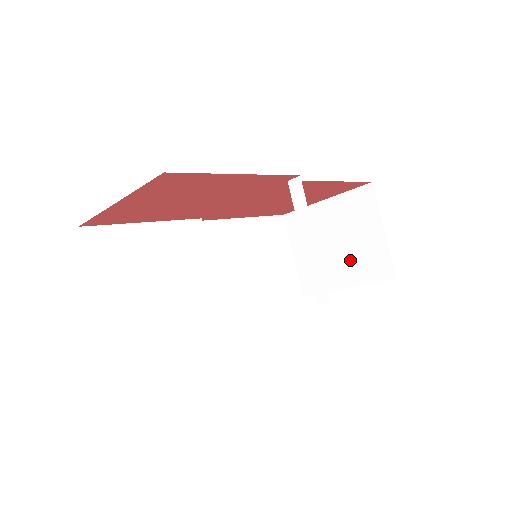
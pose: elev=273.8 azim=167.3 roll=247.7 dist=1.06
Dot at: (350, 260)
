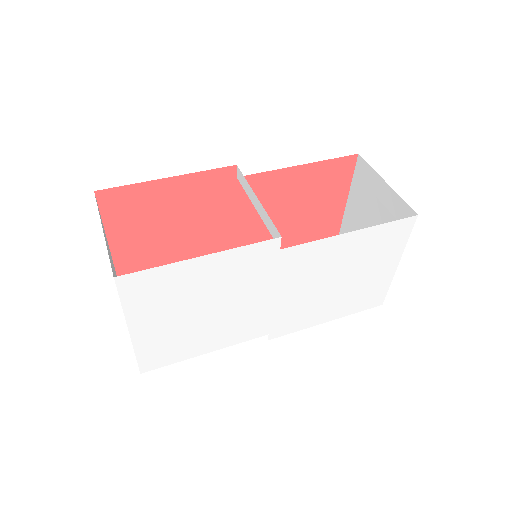
Dot at: occluded
